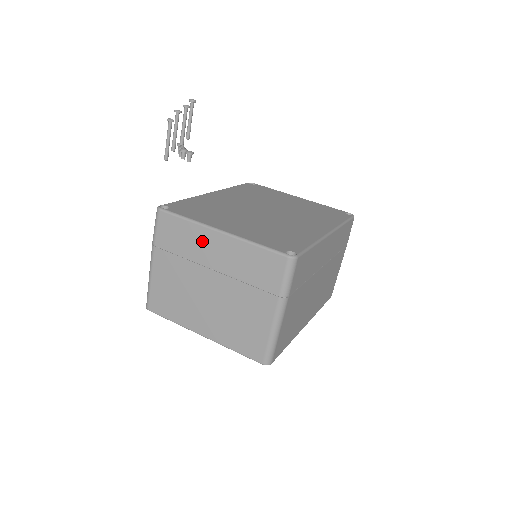
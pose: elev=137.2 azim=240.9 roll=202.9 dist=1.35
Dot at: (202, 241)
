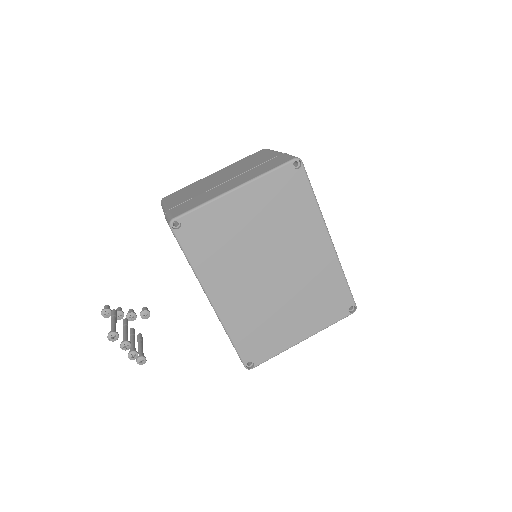
Dot at: occluded
